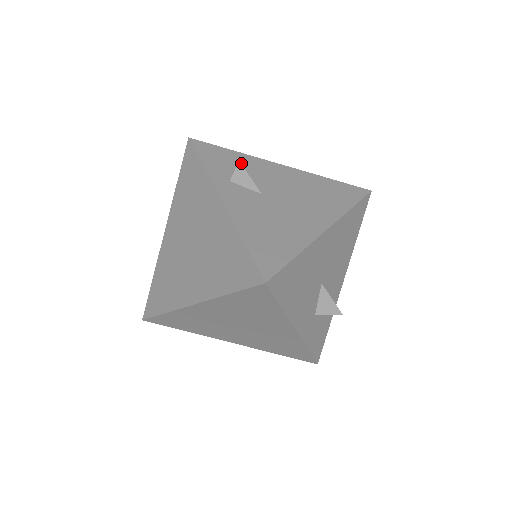
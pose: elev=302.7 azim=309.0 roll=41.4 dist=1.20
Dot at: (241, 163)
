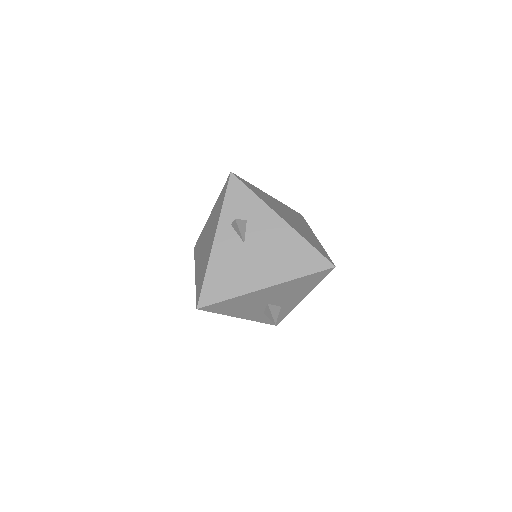
Dot at: (251, 209)
